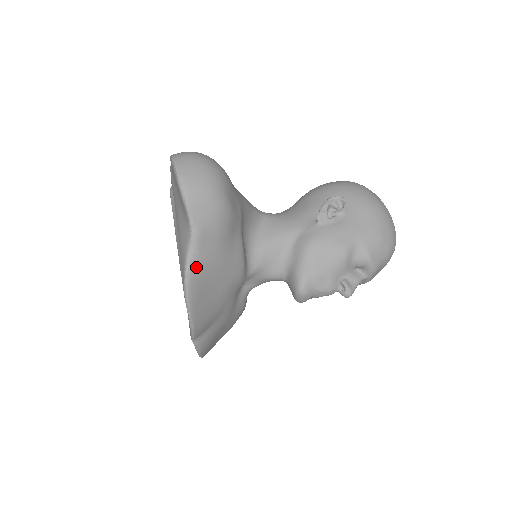
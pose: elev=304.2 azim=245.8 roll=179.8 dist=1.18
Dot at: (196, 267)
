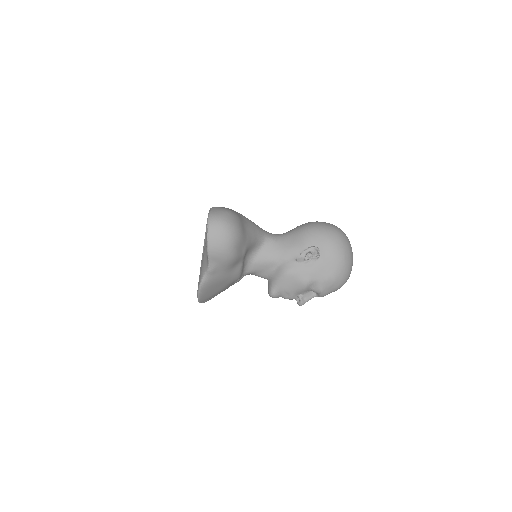
Dot at: (207, 283)
